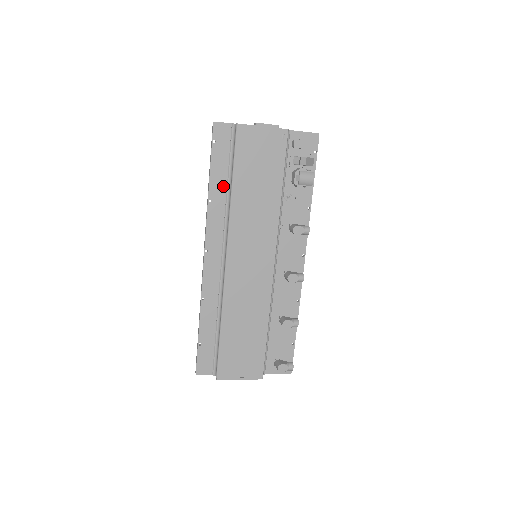
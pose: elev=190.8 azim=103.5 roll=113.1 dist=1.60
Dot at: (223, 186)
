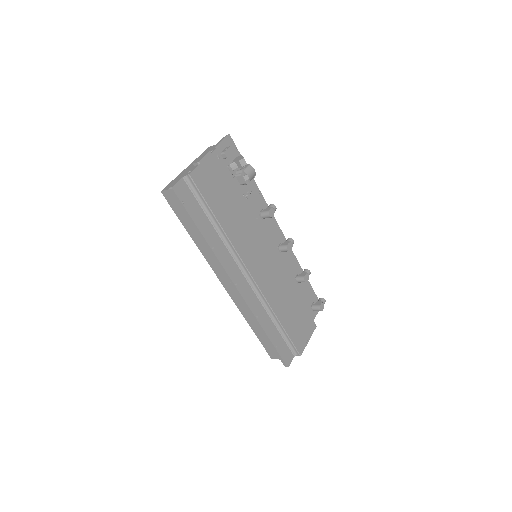
Dot at: (211, 229)
